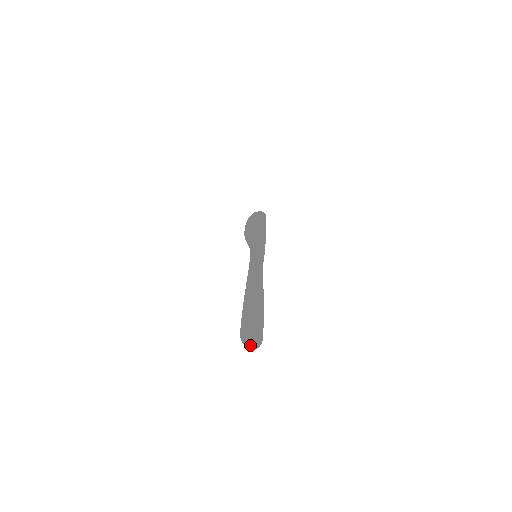
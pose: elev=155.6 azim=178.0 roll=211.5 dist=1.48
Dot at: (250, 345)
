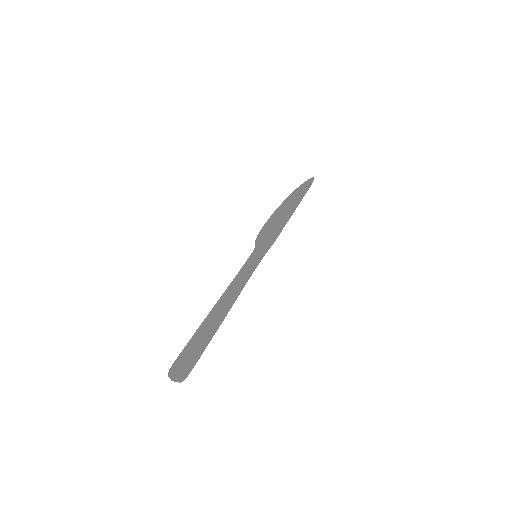
Dot at: (175, 381)
